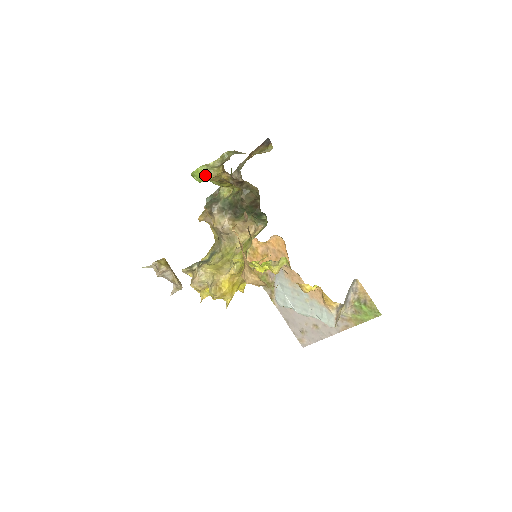
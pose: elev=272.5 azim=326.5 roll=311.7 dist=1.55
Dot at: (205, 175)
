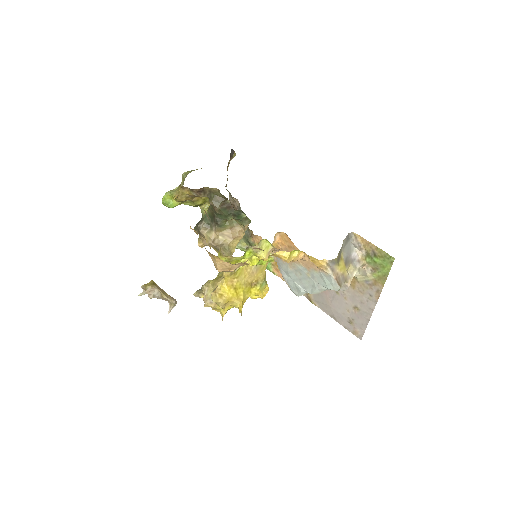
Dot at: occluded
